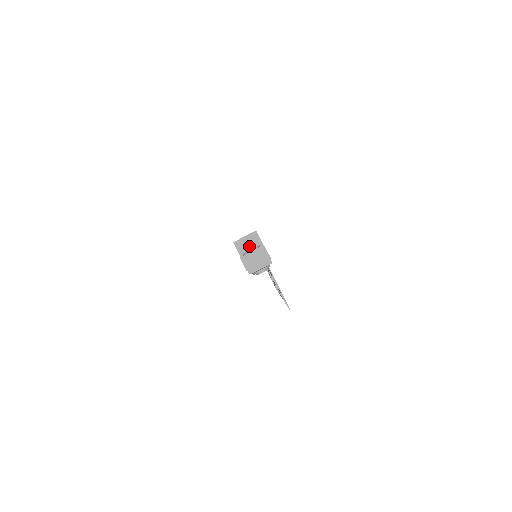
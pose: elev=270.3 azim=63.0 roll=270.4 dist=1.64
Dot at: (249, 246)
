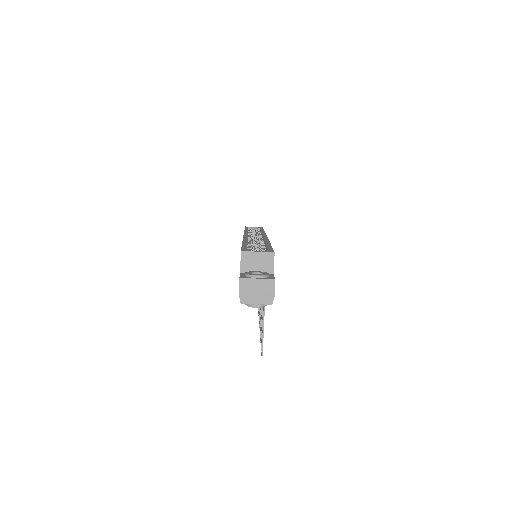
Dot at: (257, 265)
